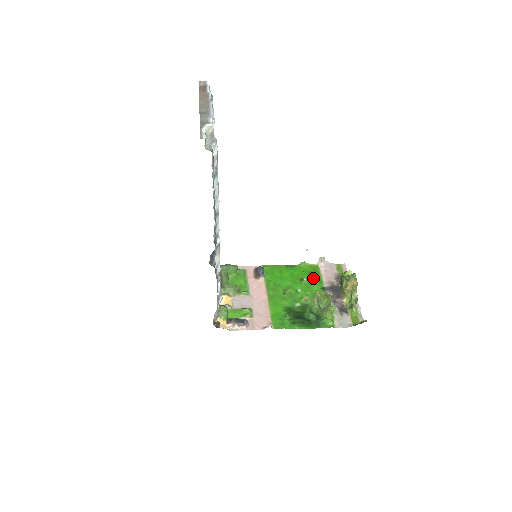
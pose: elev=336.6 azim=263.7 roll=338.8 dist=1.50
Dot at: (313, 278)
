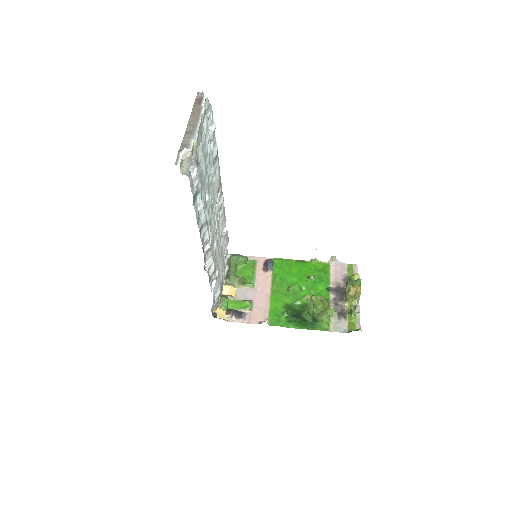
Dot at: (321, 277)
